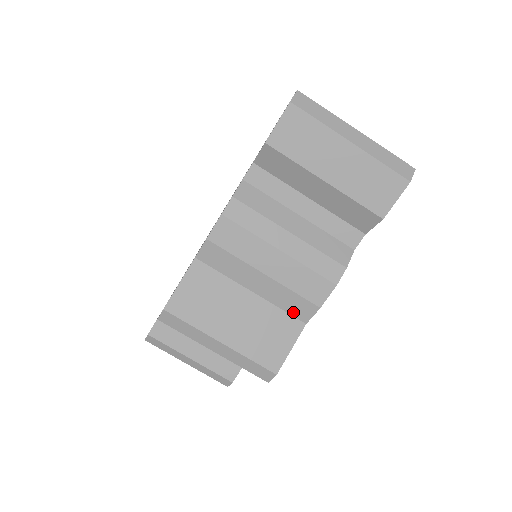
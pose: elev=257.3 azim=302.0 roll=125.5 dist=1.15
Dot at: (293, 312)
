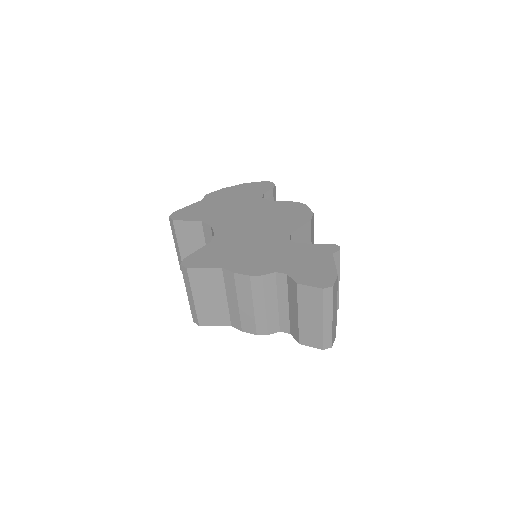
Dot at: (232, 319)
